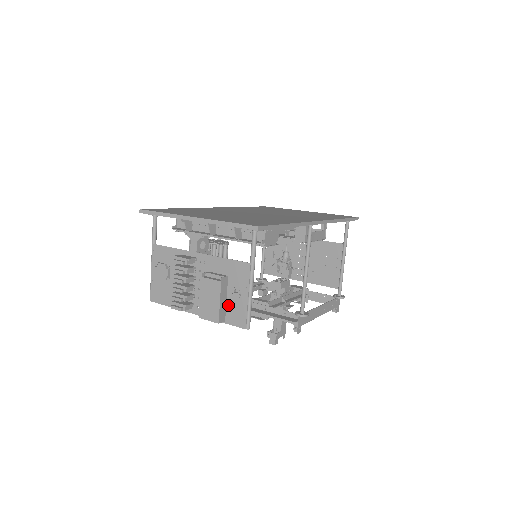
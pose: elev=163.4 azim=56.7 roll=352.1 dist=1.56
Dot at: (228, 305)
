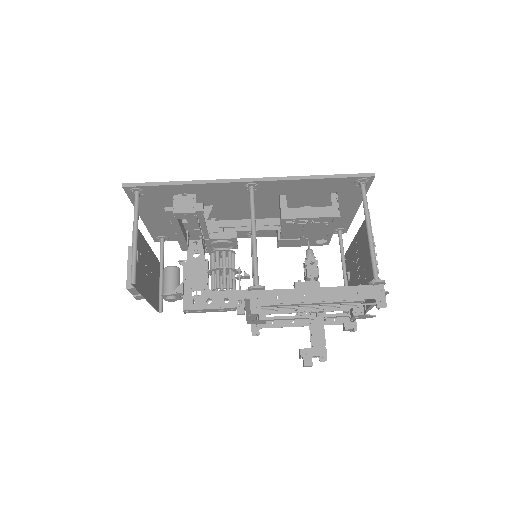
Dot at: (137, 271)
